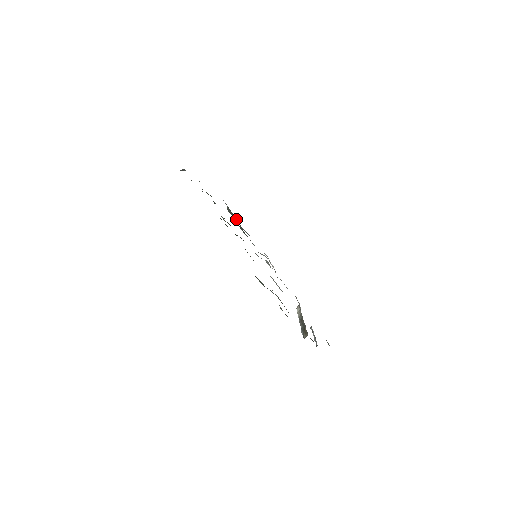
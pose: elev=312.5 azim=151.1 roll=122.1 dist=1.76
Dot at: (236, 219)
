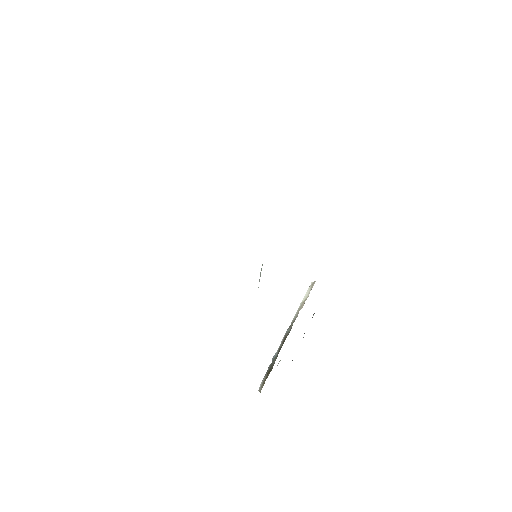
Dot at: occluded
